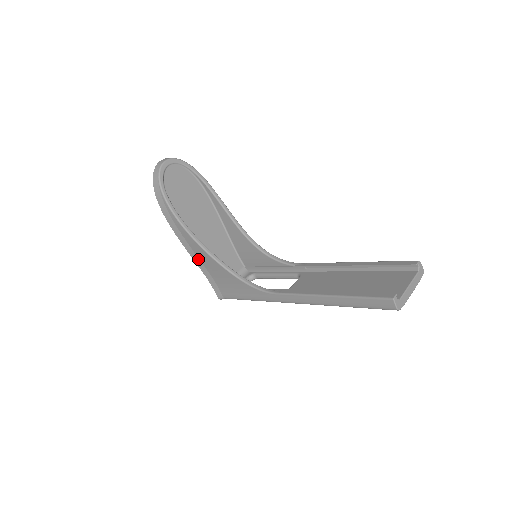
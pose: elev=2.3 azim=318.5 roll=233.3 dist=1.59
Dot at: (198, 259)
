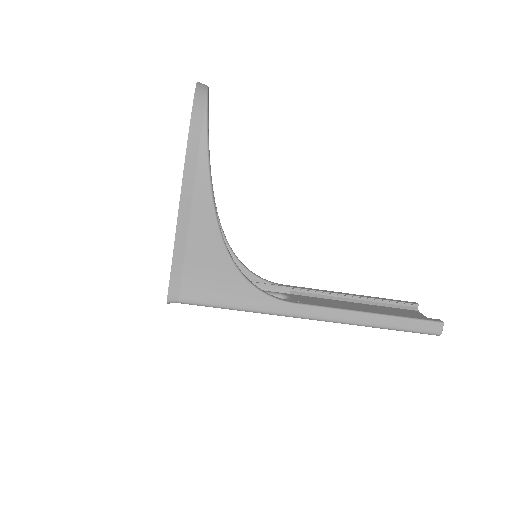
Dot at: (186, 230)
